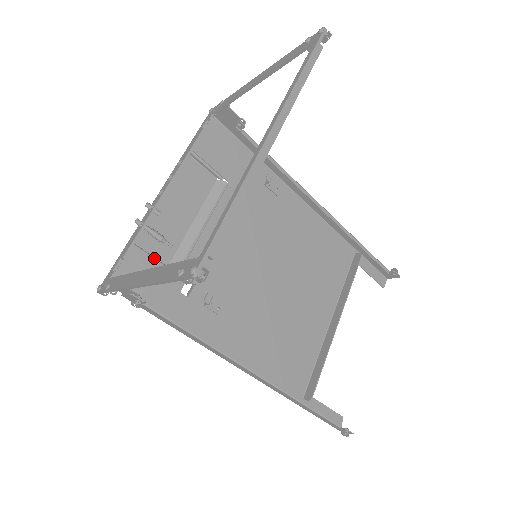
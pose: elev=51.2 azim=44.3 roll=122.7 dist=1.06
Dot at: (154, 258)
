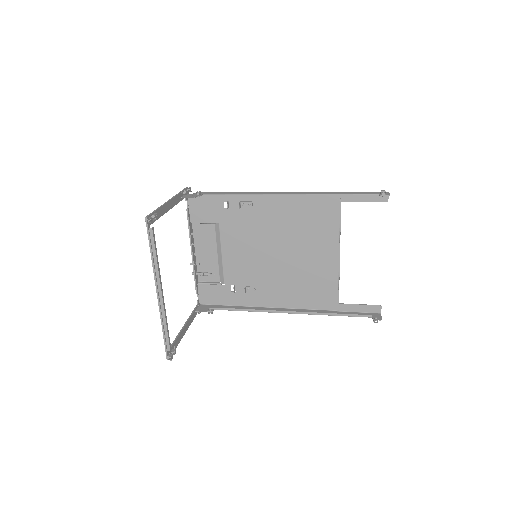
Dot at: (210, 284)
